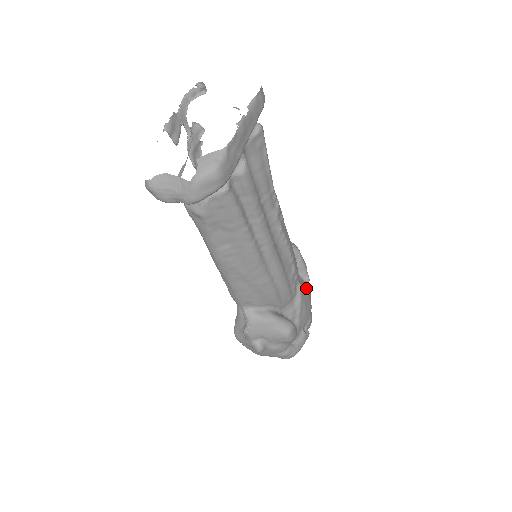
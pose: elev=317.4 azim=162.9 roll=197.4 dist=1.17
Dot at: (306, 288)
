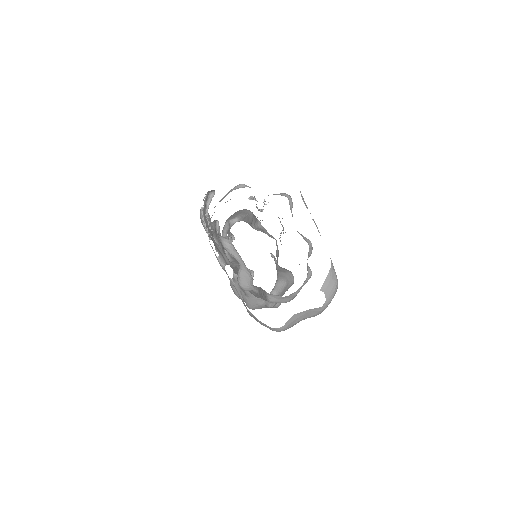
Dot at: occluded
